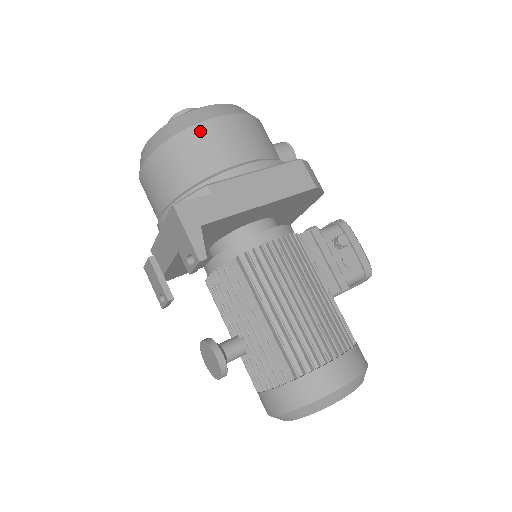
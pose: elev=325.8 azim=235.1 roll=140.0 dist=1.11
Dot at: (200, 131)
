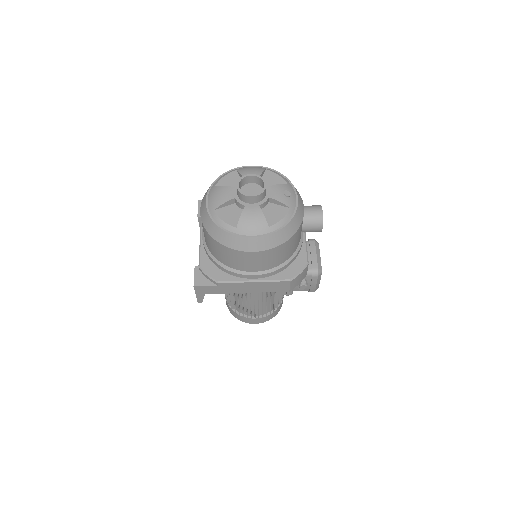
Dot at: (233, 252)
